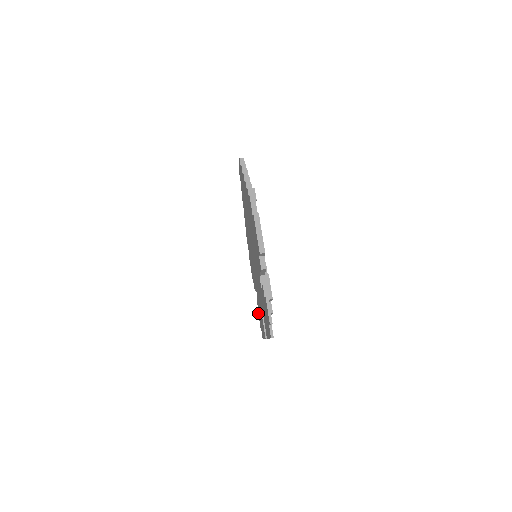
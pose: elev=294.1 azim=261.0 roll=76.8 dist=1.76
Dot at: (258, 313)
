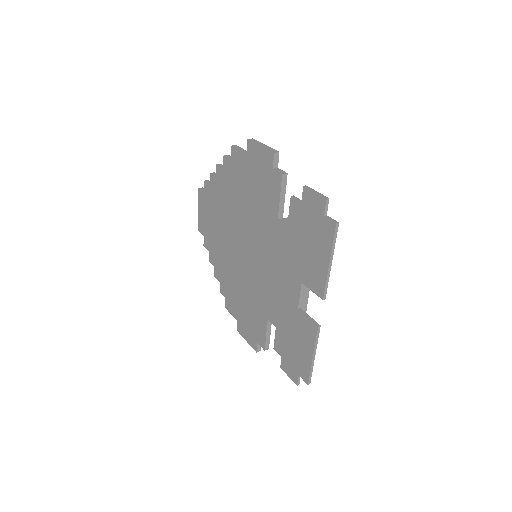
Dot at: (283, 366)
